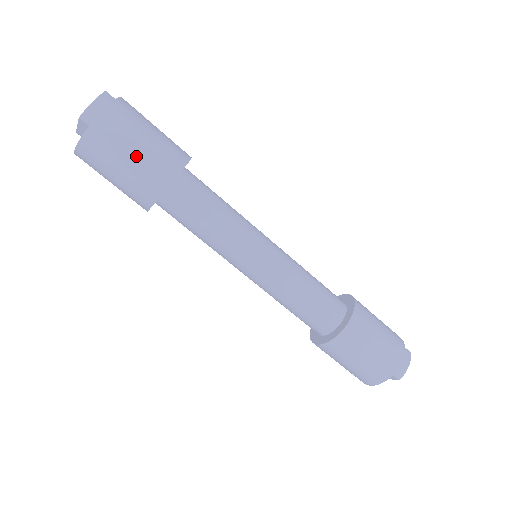
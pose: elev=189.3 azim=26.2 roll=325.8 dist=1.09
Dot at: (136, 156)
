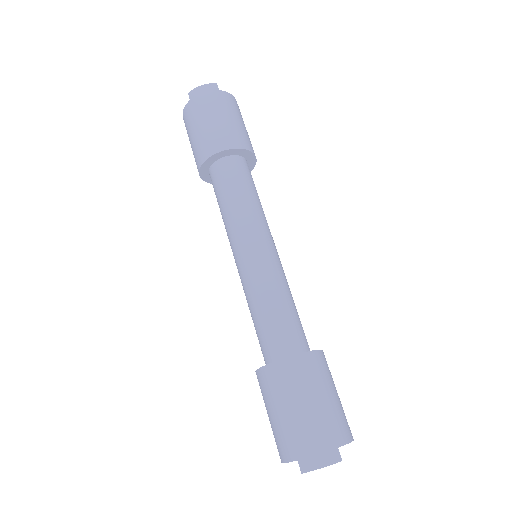
Dot at: (203, 128)
